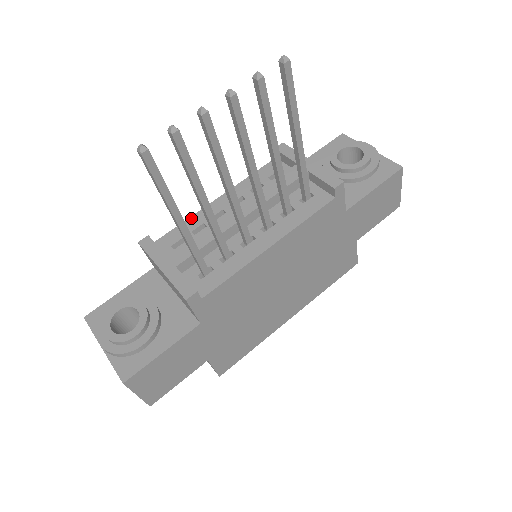
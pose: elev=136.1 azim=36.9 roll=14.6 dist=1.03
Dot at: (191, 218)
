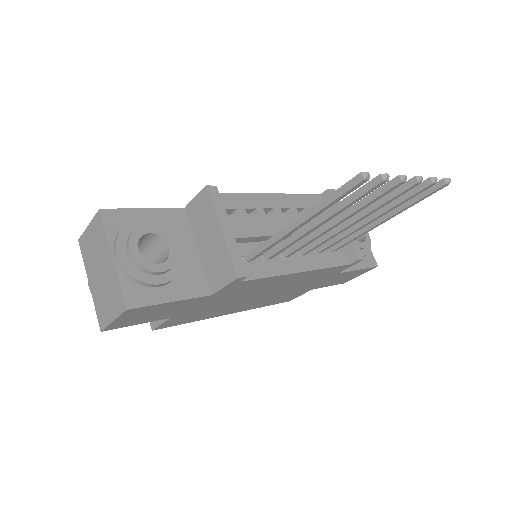
Dot at: (248, 195)
